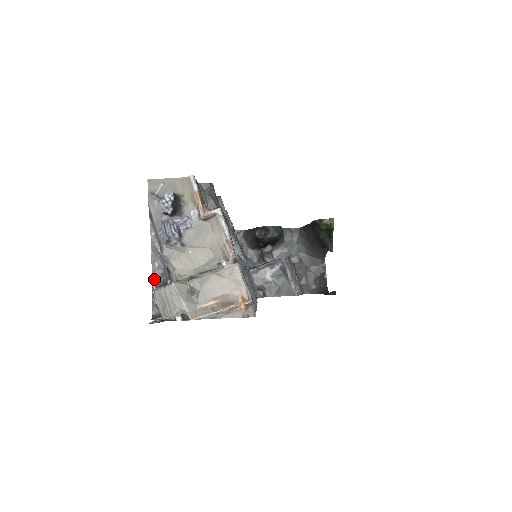
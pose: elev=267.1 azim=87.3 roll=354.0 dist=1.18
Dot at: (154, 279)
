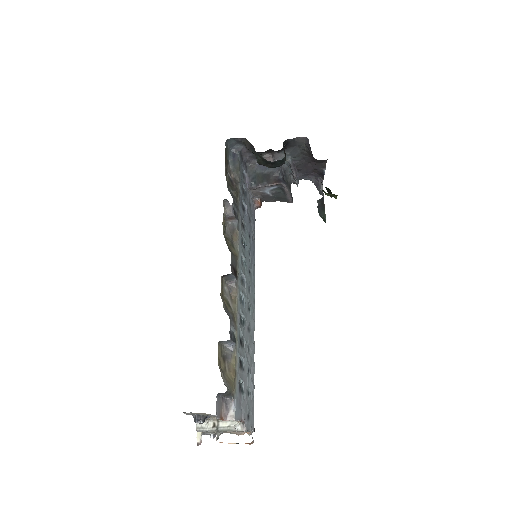
Dot at: occluded
